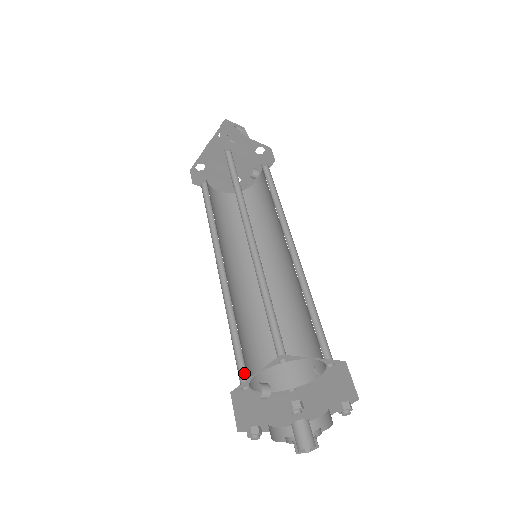
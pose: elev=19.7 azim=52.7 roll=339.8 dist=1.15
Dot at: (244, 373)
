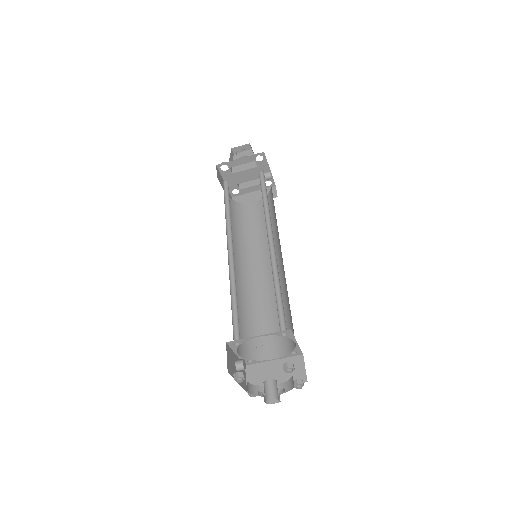
Dot at: (252, 350)
